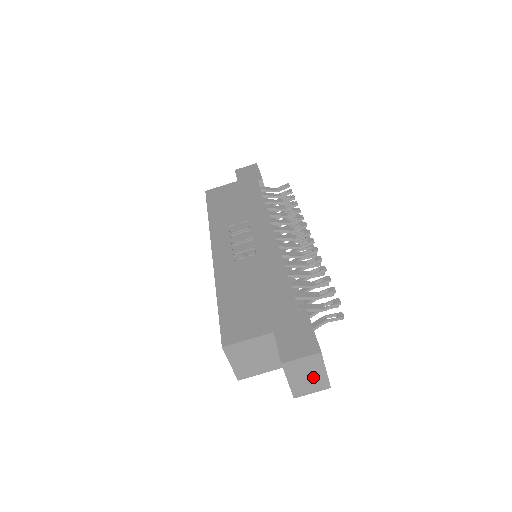
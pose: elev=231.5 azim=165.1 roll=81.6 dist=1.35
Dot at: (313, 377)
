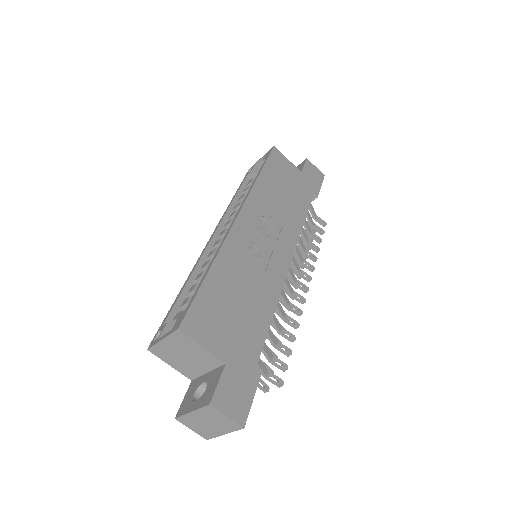
Dot at: (210, 427)
